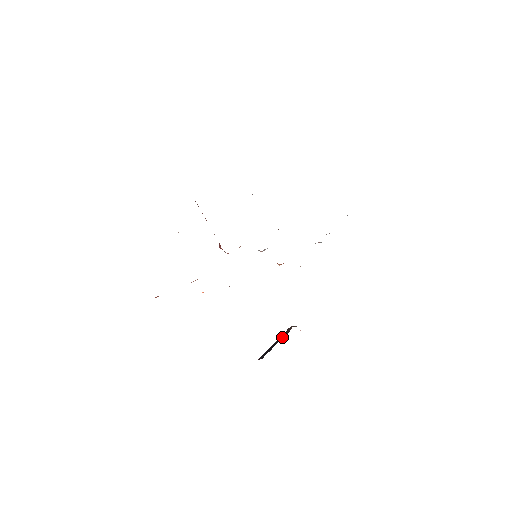
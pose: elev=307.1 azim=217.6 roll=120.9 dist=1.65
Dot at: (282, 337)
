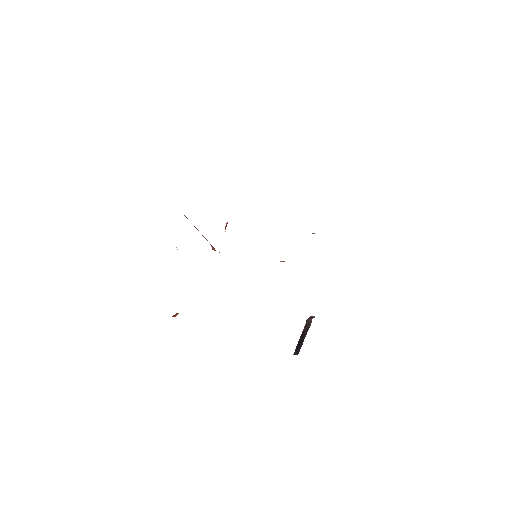
Dot at: (306, 330)
